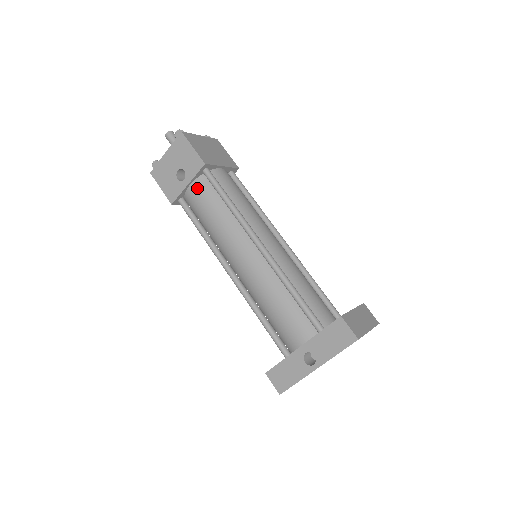
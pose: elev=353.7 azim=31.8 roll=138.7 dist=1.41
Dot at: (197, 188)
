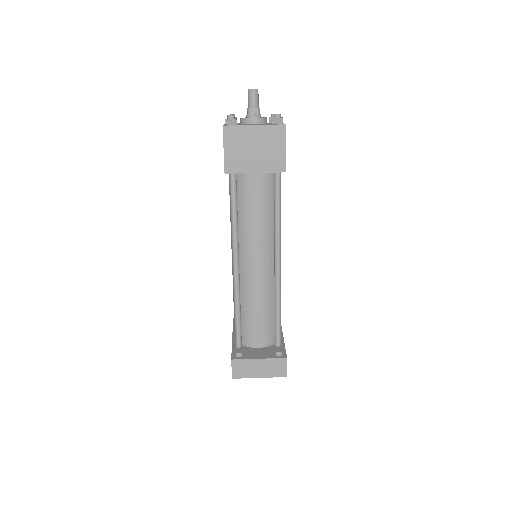
Dot at: (229, 179)
